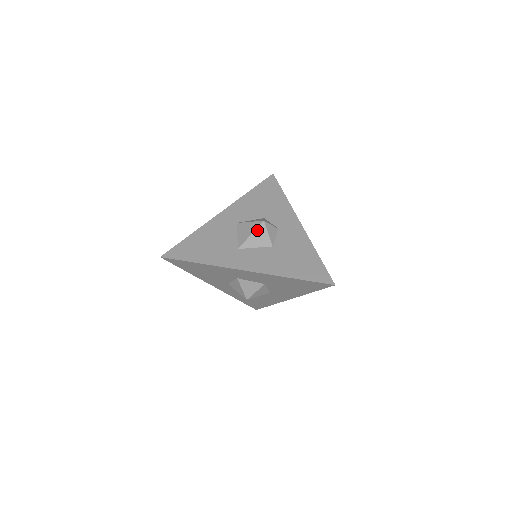
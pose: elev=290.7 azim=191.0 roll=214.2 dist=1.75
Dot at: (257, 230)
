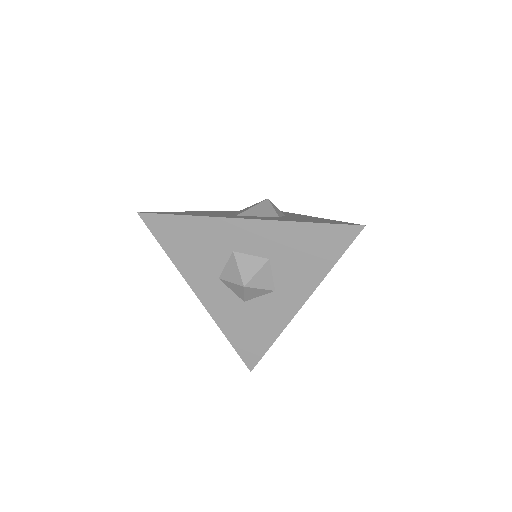
Dot at: (260, 204)
